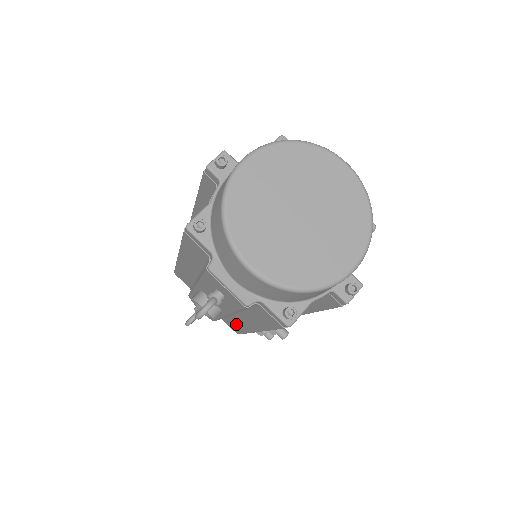
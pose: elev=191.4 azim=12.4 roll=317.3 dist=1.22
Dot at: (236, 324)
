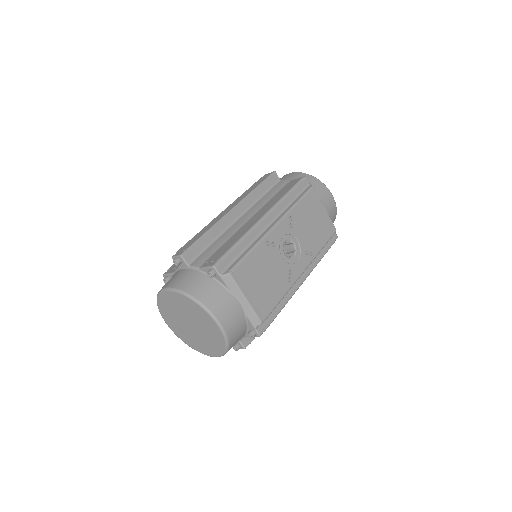
Dot at: occluded
